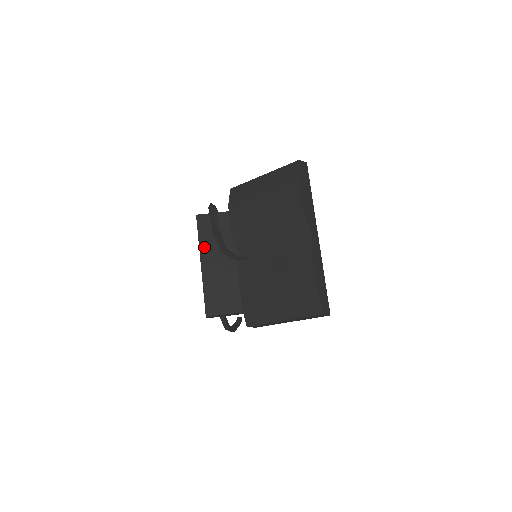
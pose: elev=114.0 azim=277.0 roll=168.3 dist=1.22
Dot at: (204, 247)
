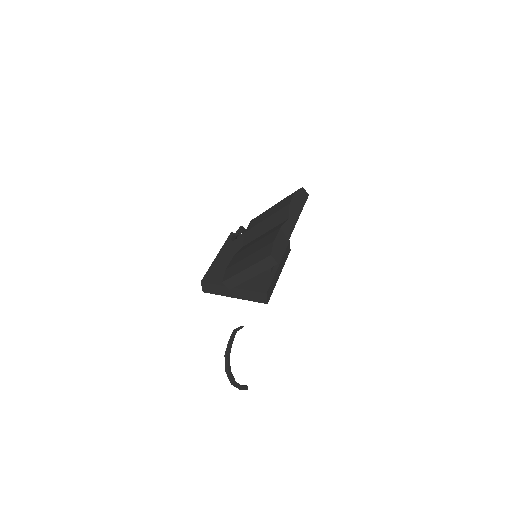
Dot at: (225, 248)
